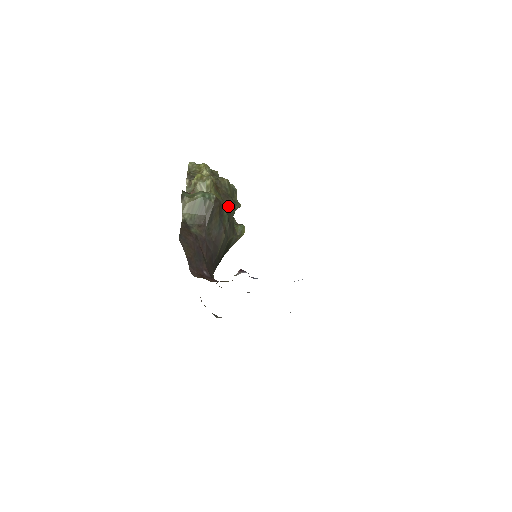
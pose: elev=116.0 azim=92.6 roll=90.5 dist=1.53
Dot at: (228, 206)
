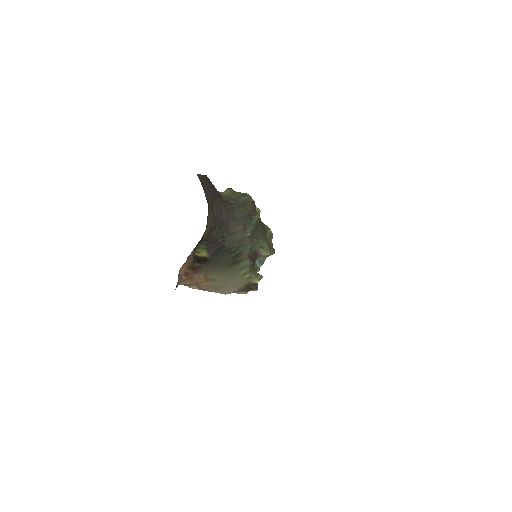
Dot at: (260, 231)
